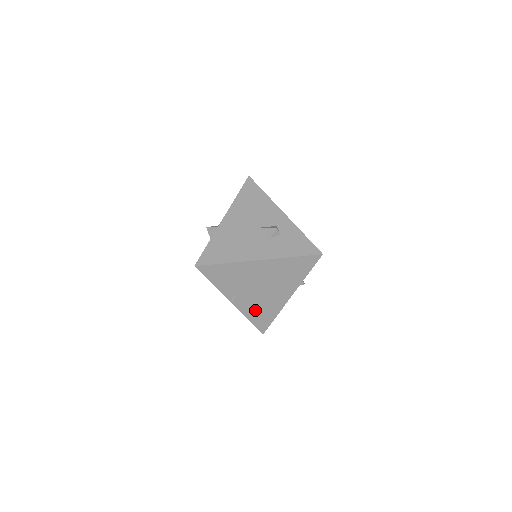
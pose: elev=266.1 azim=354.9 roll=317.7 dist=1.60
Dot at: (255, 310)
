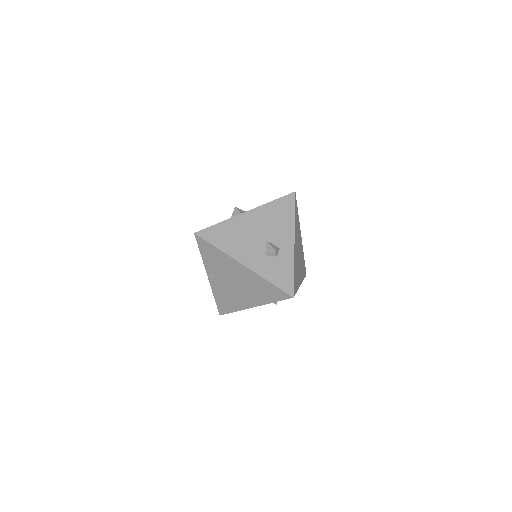
Dot at: (223, 295)
